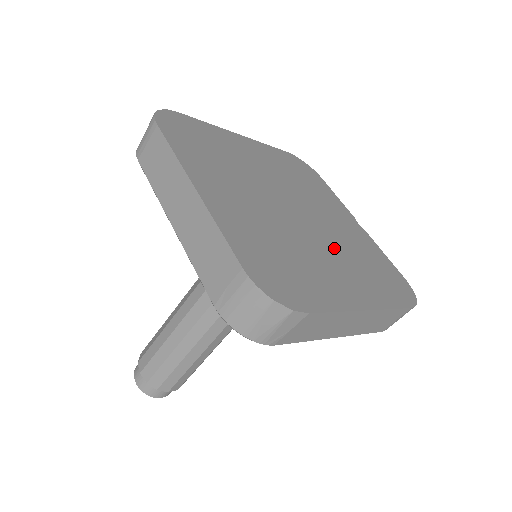
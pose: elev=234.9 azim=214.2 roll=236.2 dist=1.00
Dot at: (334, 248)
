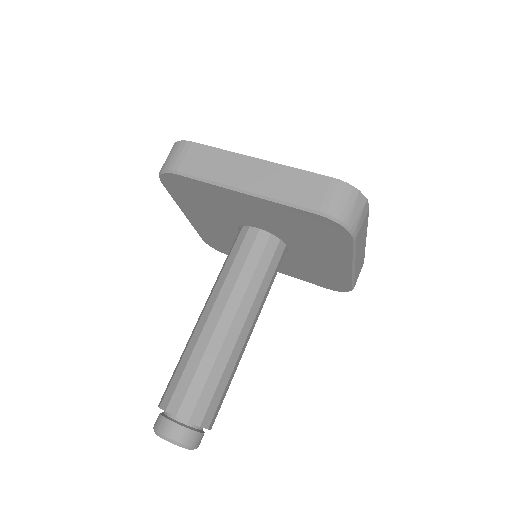
Dot at: occluded
